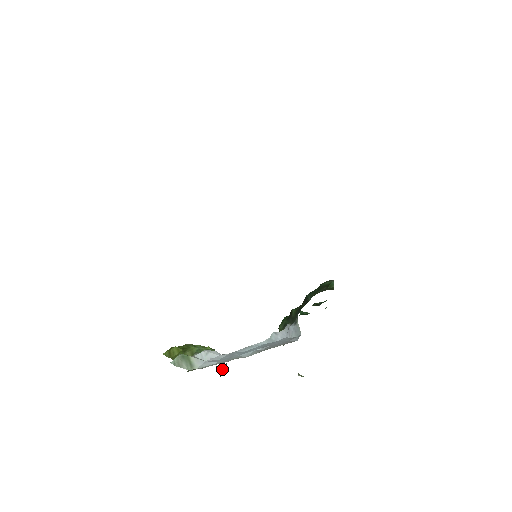
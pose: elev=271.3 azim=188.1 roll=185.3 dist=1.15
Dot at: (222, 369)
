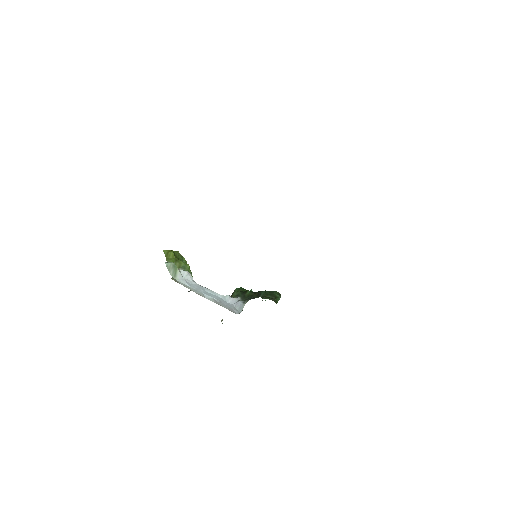
Dot at: occluded
